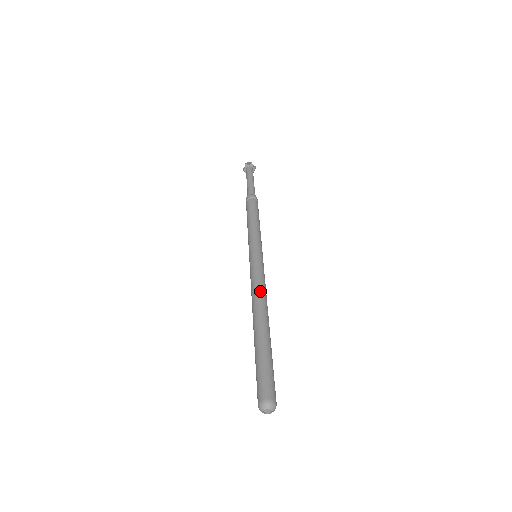
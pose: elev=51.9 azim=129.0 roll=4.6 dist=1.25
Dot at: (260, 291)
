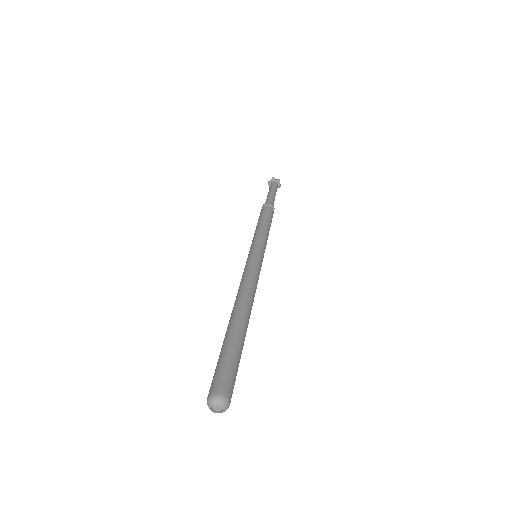
Dot at: (251, 286)
